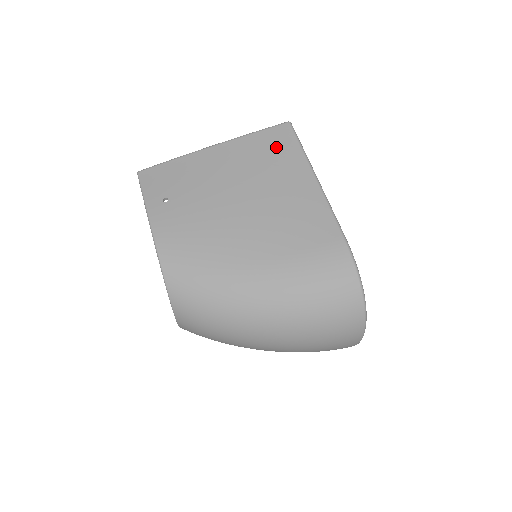
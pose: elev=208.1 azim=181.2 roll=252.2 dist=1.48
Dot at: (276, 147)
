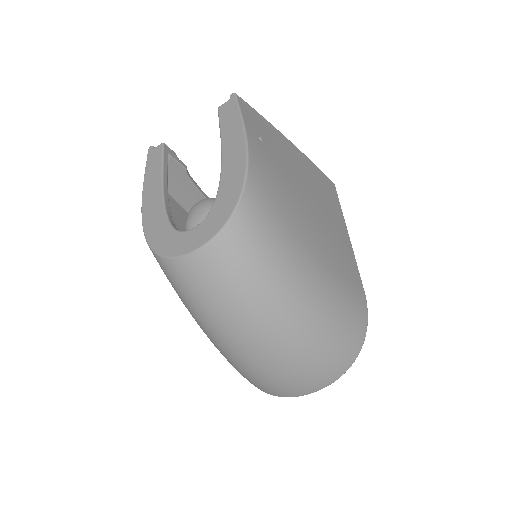
Dot at: (329, 190)
